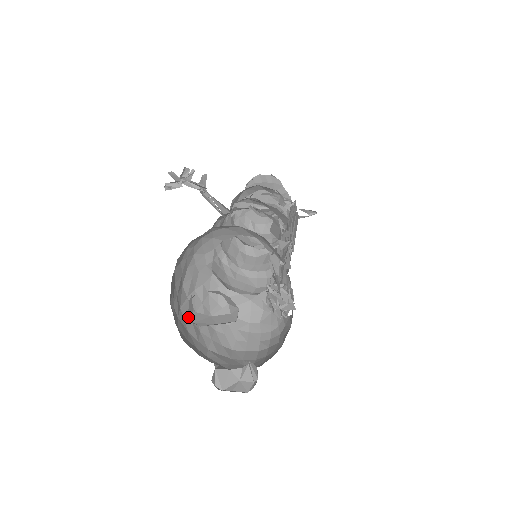
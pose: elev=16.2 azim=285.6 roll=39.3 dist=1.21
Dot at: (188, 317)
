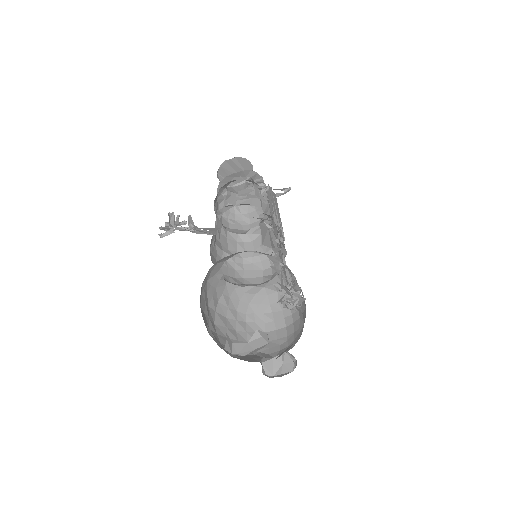
Dot at: (231, 351)
